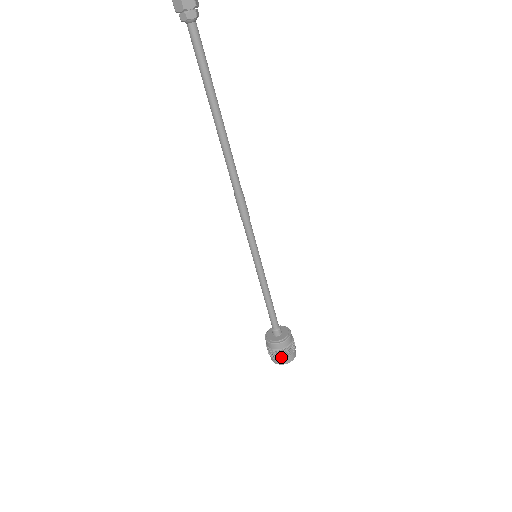
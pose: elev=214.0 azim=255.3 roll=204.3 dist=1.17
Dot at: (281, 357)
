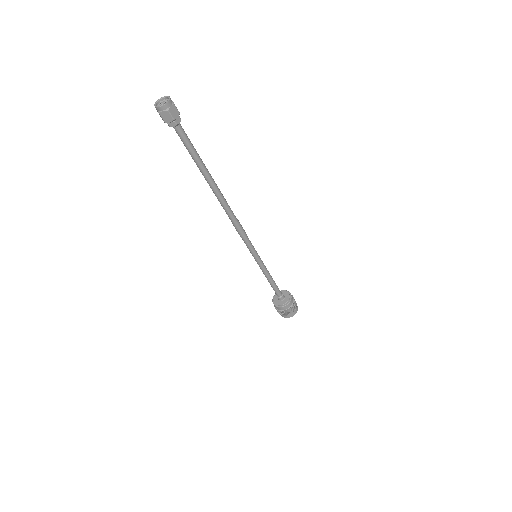
Dot at: (281, 314)
